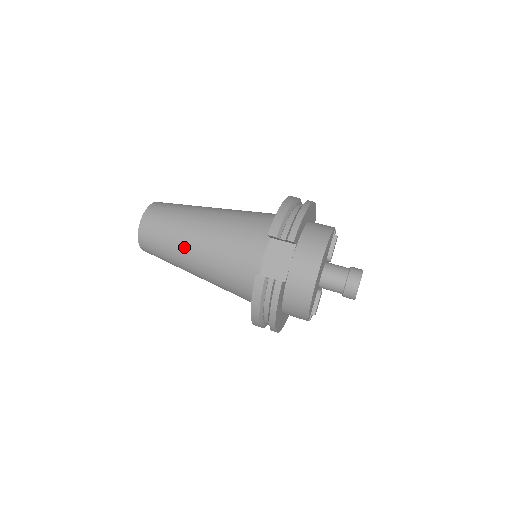
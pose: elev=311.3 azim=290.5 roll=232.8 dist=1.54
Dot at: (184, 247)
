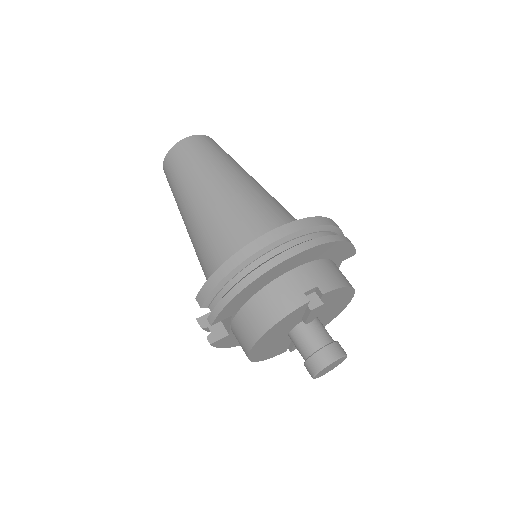
Dot at: occluded
